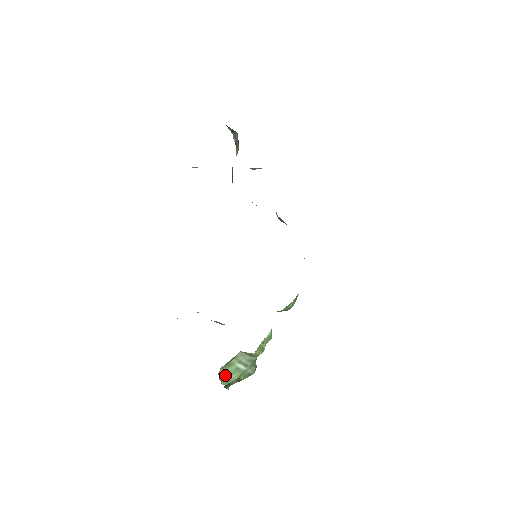
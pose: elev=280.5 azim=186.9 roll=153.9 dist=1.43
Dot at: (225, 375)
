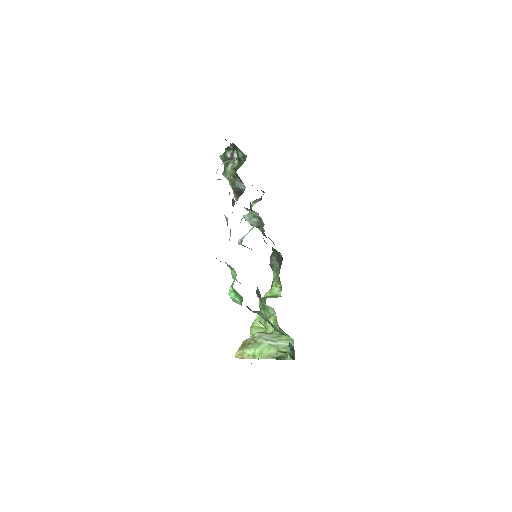
Dot at: (261, 352)
